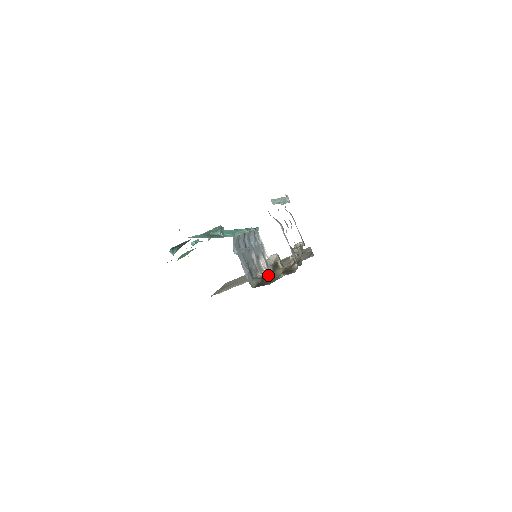
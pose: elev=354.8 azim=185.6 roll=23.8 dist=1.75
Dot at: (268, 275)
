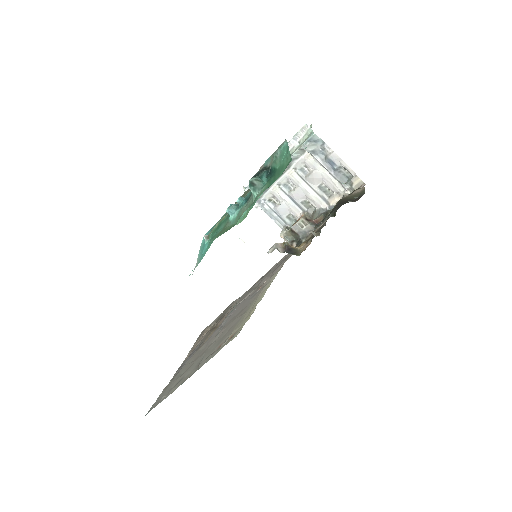
Dot at: (344, 200)
